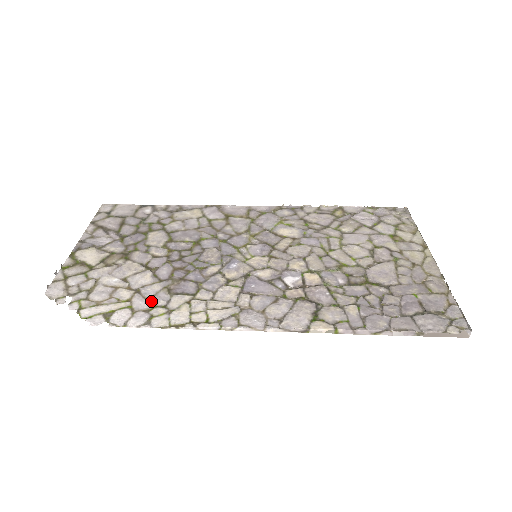
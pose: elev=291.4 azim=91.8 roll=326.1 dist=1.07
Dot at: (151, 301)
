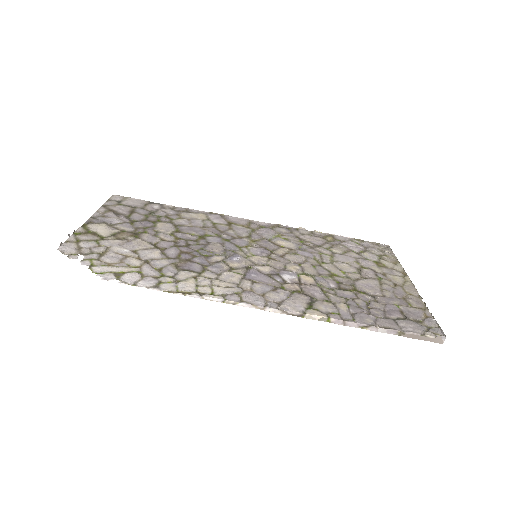
Dot at: (159, 271)
